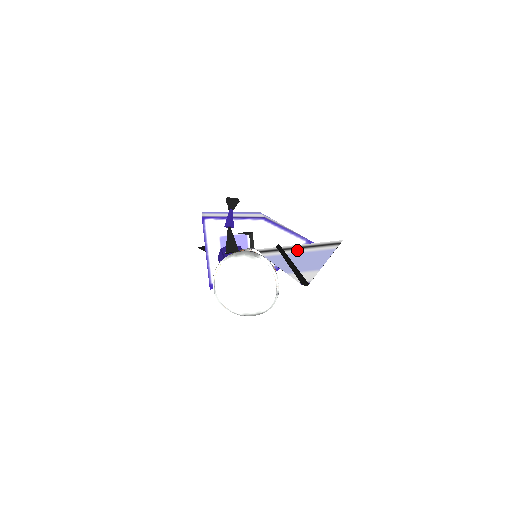
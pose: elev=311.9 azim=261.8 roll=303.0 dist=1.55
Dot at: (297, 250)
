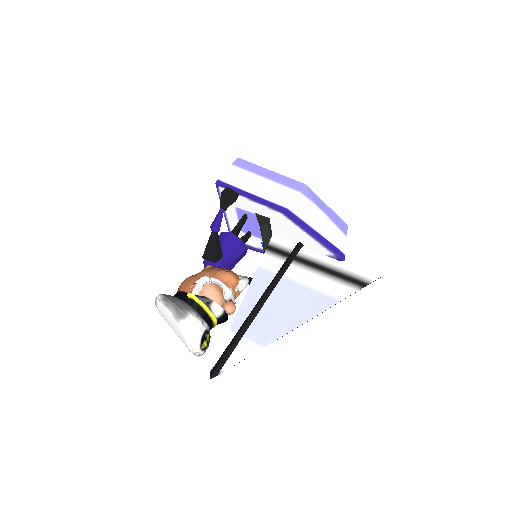
Dot at: (303, 272)
